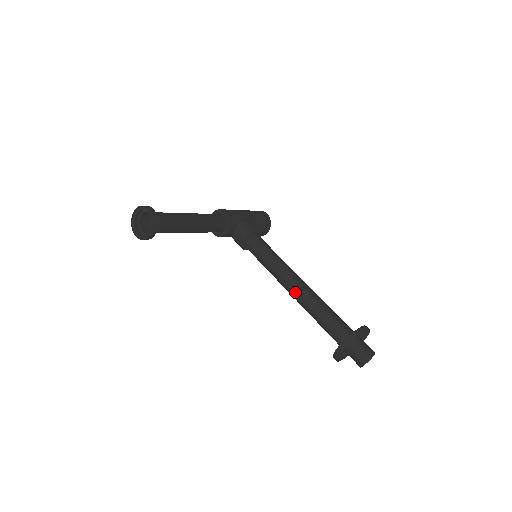
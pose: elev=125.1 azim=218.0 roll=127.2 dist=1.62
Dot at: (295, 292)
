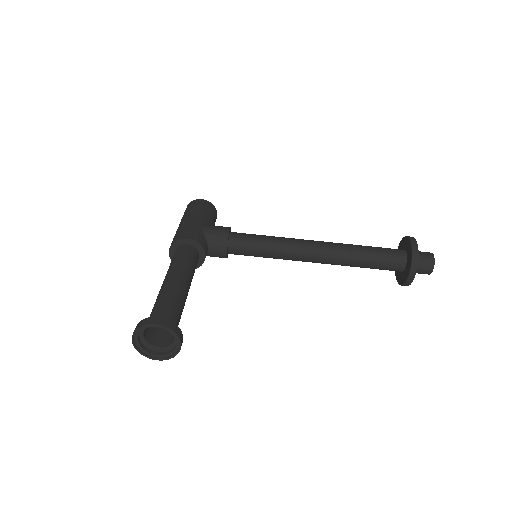
Dot at: (323, 259)
